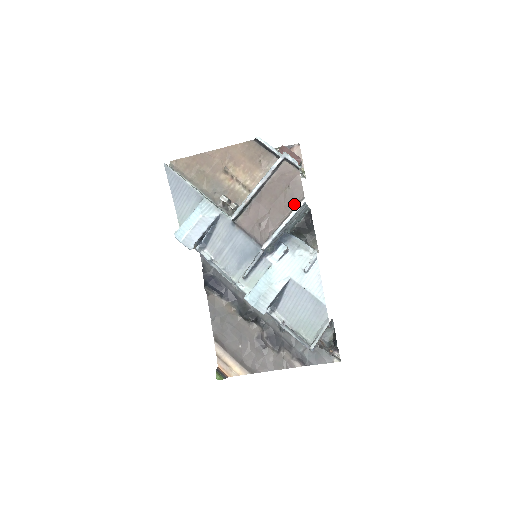
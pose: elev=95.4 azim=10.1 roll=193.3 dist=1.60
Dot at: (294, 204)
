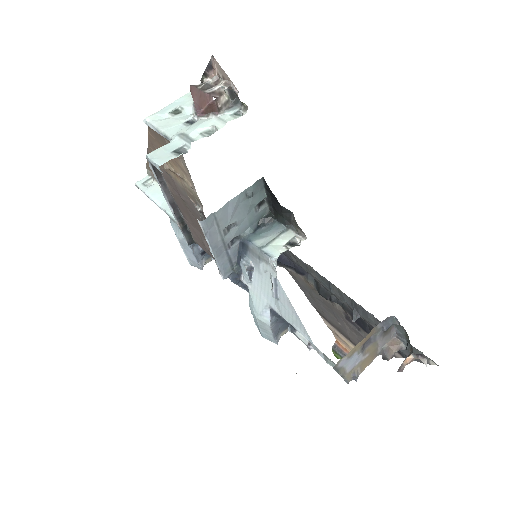
Dot at: occluded
